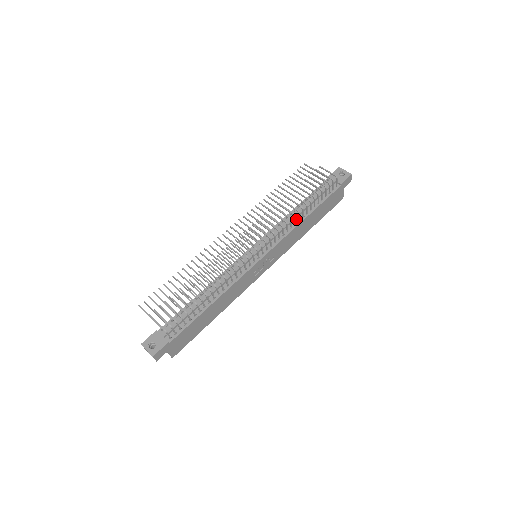
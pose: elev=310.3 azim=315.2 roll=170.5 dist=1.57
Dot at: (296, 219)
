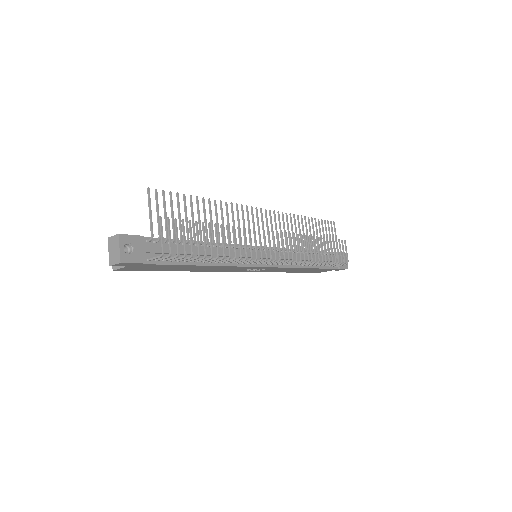
Dot at: (302, 261)
